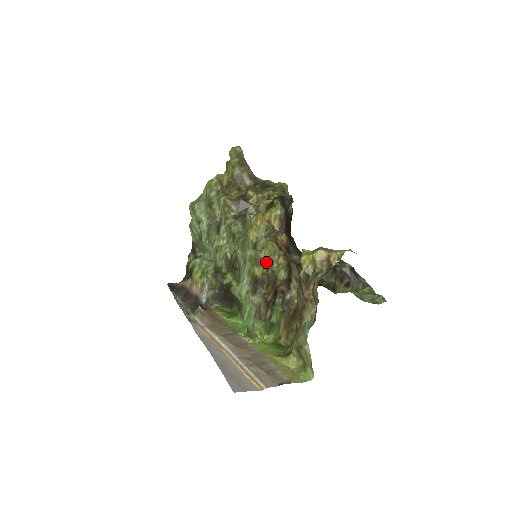
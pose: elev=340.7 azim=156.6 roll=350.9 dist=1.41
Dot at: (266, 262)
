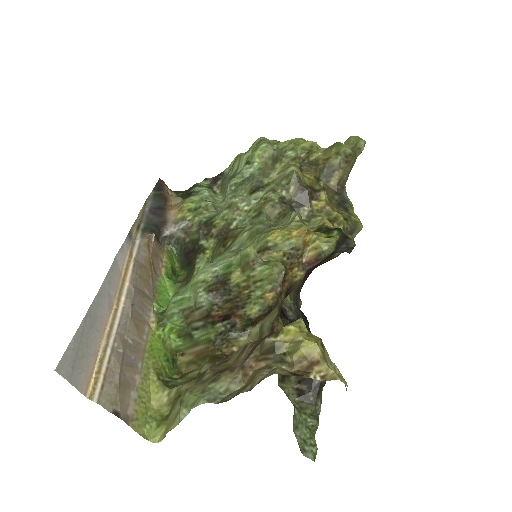
Dot at: (254, 279)
